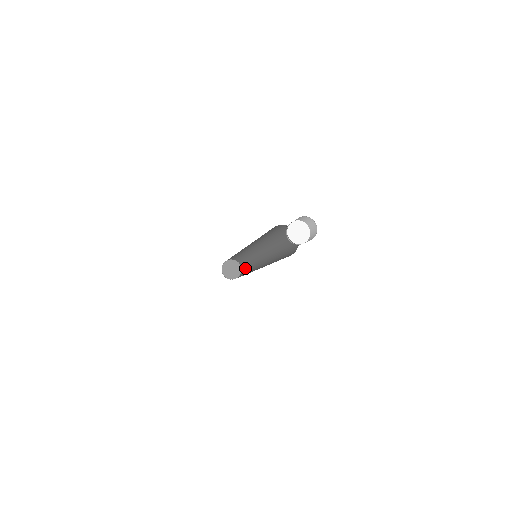
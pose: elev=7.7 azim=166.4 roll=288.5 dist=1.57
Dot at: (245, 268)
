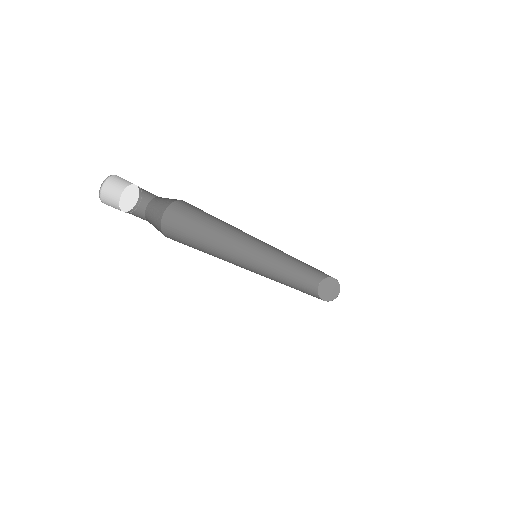
Dot at: occluded
